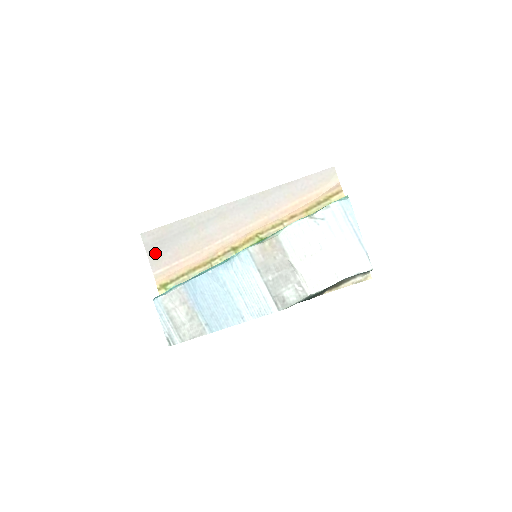
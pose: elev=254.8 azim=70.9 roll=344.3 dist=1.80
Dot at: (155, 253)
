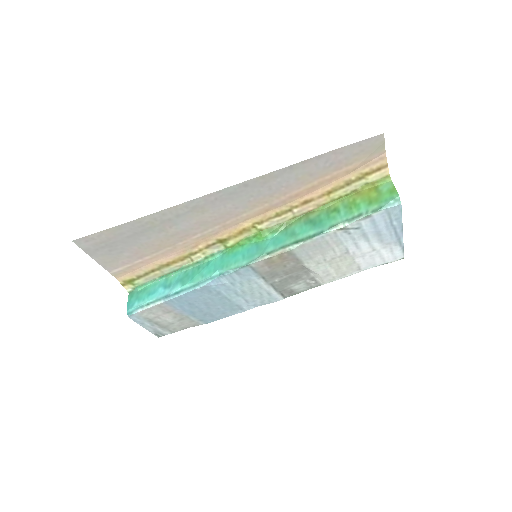
Dot at: (104, 256)
